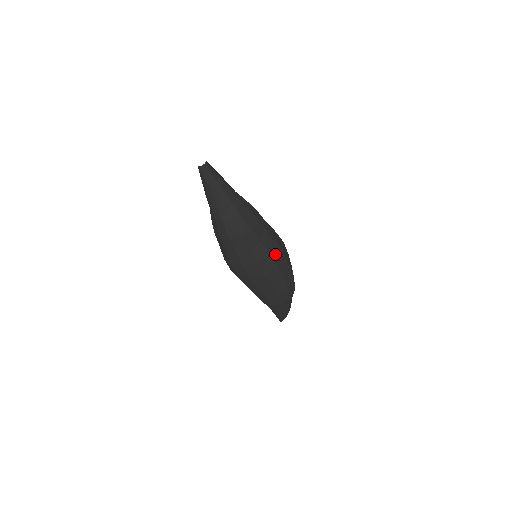
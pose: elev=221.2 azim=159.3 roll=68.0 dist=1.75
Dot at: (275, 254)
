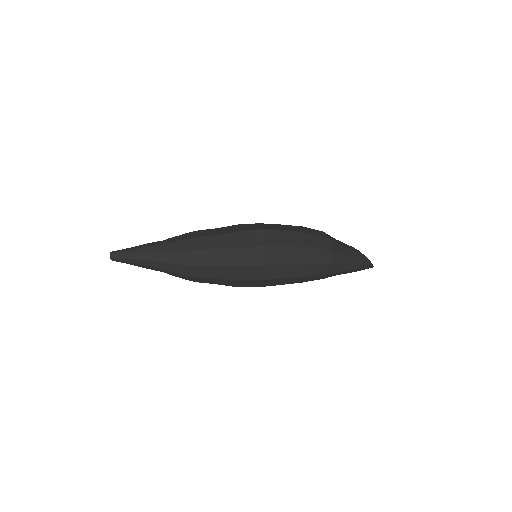
Dot at: (250, 259)
